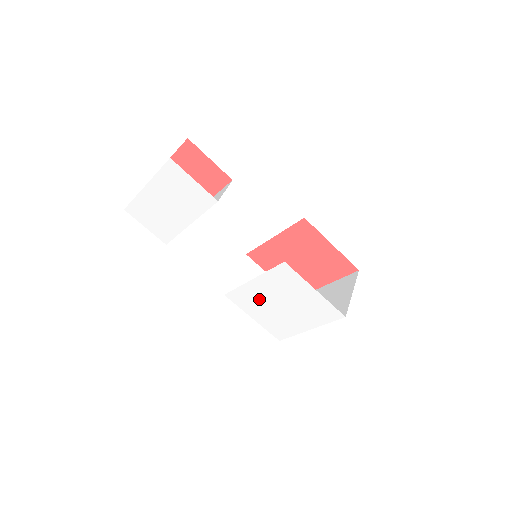
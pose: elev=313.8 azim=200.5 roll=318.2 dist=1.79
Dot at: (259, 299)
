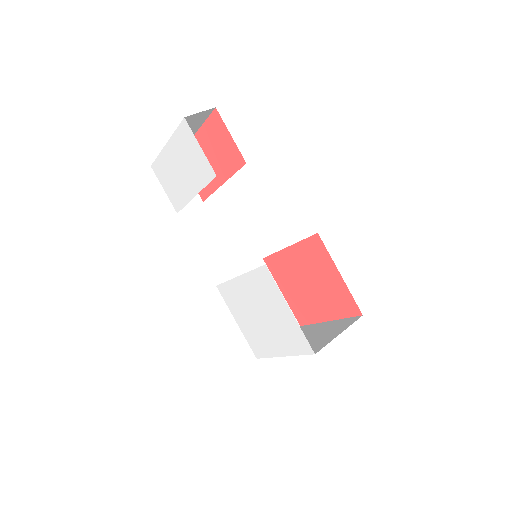
Dot at: (243, 302)
